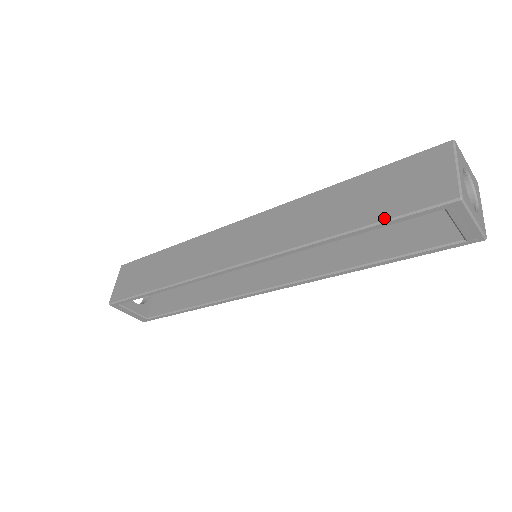
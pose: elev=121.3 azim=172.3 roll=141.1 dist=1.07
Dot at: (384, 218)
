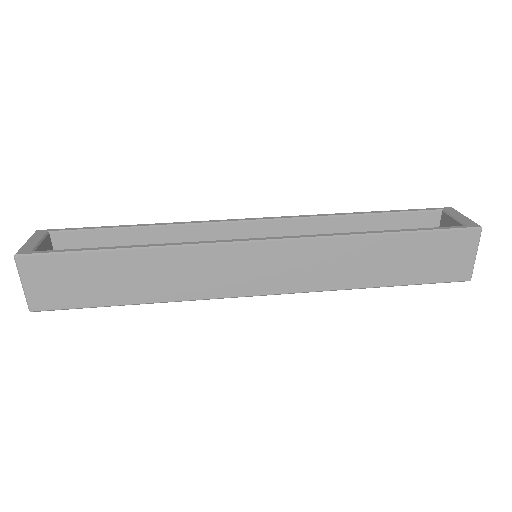
Dot at: (417, 283)
